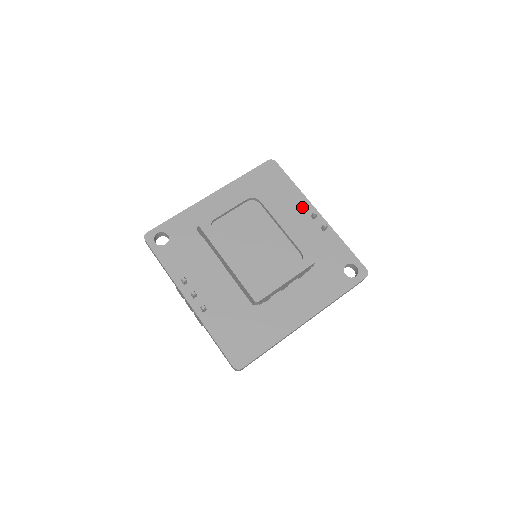
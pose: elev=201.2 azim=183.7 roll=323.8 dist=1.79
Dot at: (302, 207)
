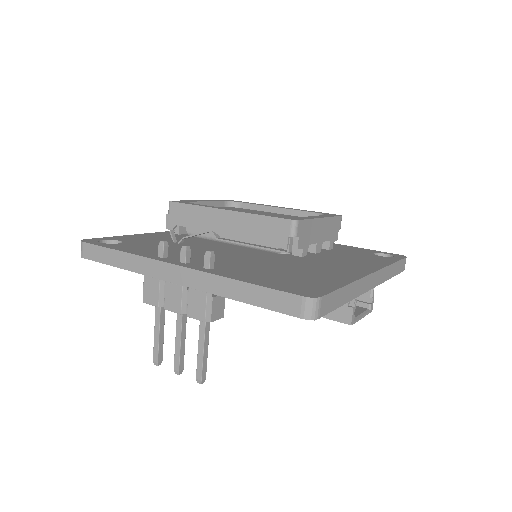
Dot at: occluded
